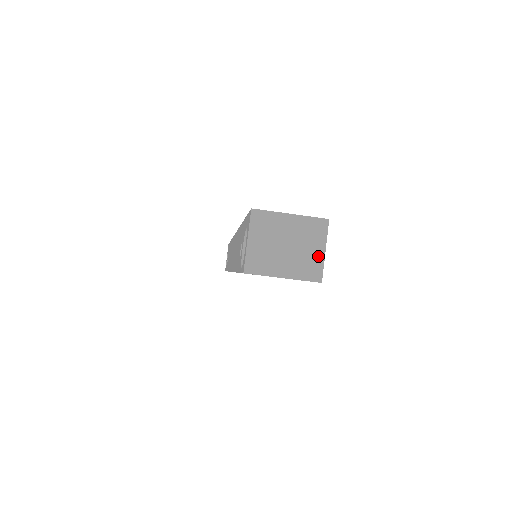
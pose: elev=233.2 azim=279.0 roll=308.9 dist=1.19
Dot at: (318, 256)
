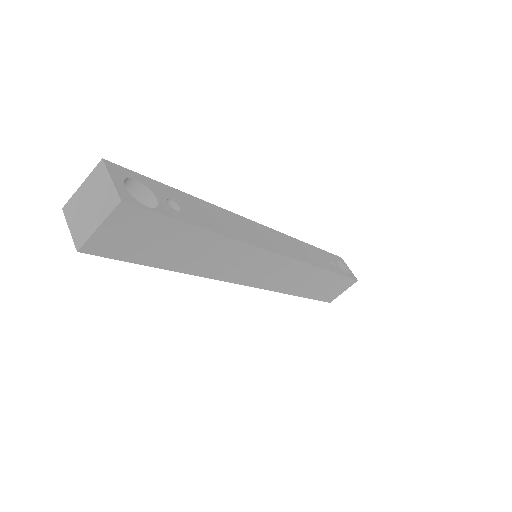
Dot at: (109, 188)
